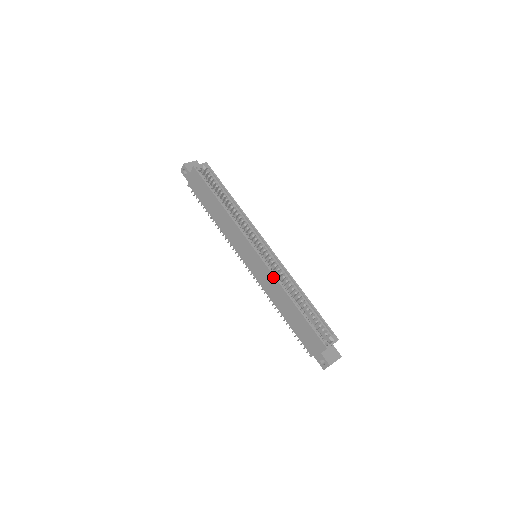
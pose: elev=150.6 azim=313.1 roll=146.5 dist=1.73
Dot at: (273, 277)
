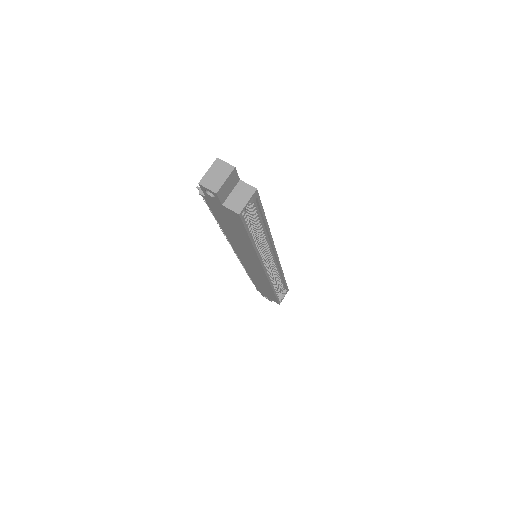
Dot at: (268, 283)
